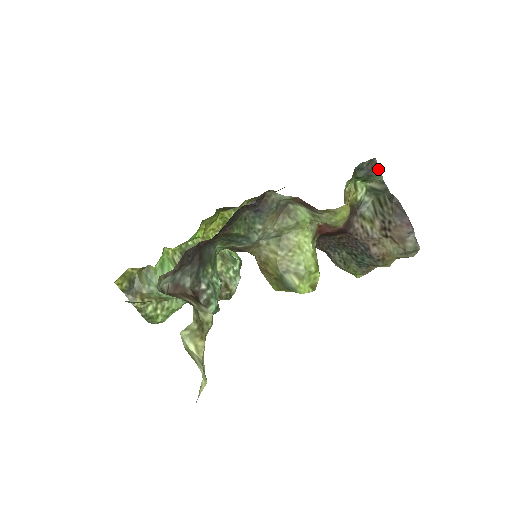
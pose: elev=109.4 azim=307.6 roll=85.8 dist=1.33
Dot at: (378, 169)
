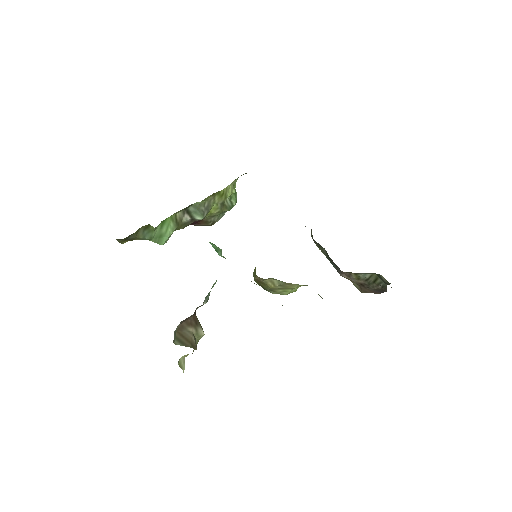
Dot at: occluded
